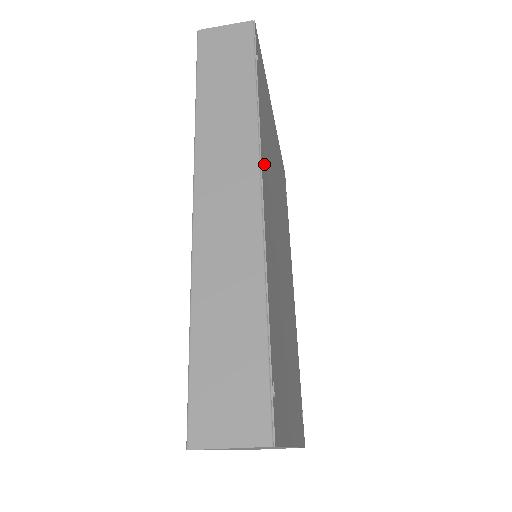
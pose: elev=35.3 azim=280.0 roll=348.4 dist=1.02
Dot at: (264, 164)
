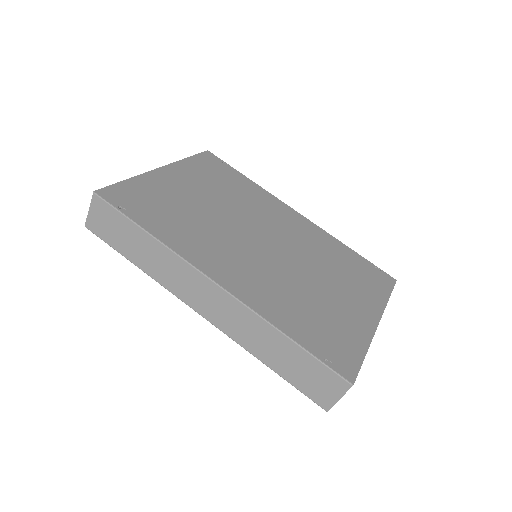
Dot at: (201, 259)
